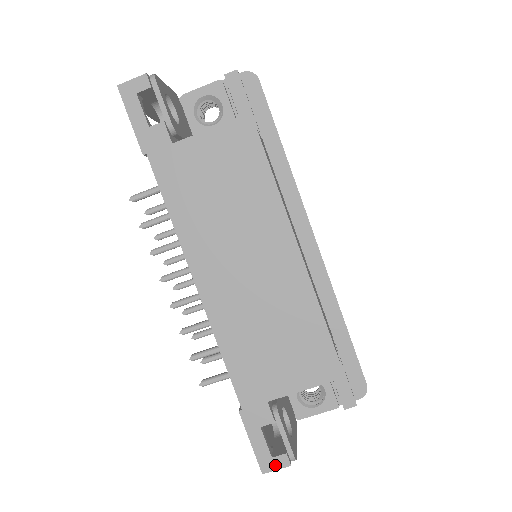
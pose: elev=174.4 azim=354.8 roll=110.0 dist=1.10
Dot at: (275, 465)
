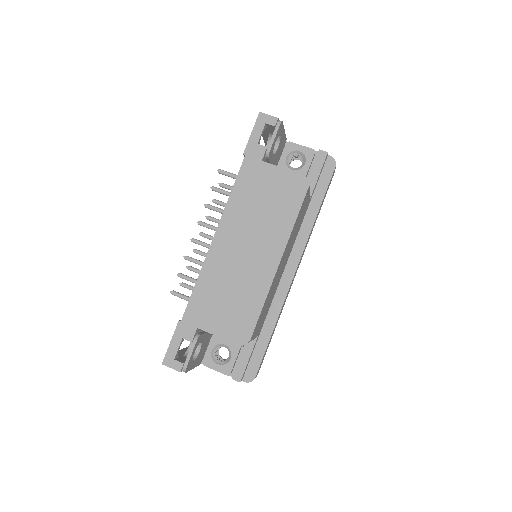
Dot at: (172, 365)
